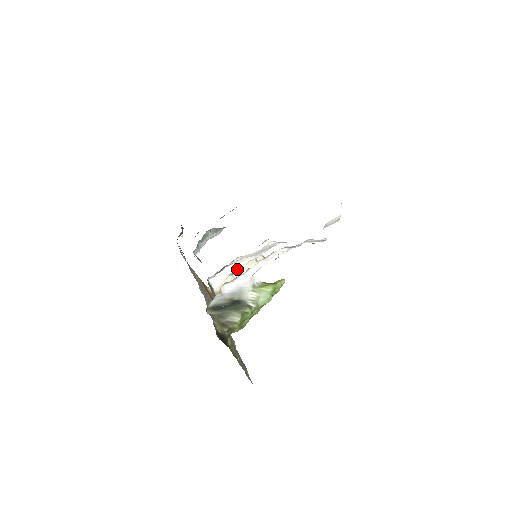
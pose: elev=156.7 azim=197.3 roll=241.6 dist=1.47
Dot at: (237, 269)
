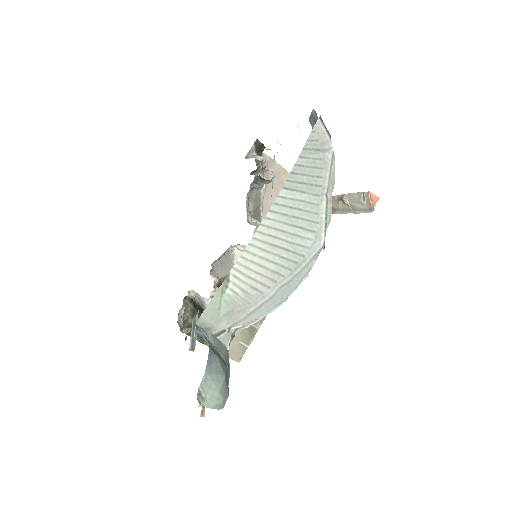
Dot at: occluded
